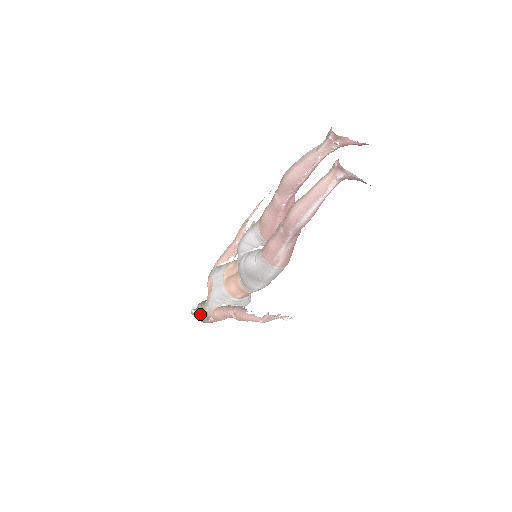
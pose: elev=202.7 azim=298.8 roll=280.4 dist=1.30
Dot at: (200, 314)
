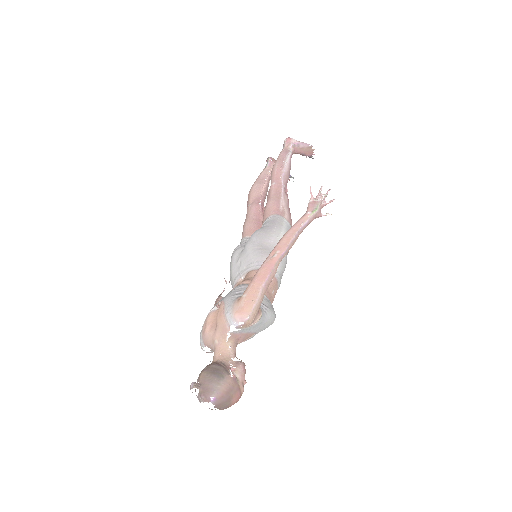
Dot at: (210, 369)
